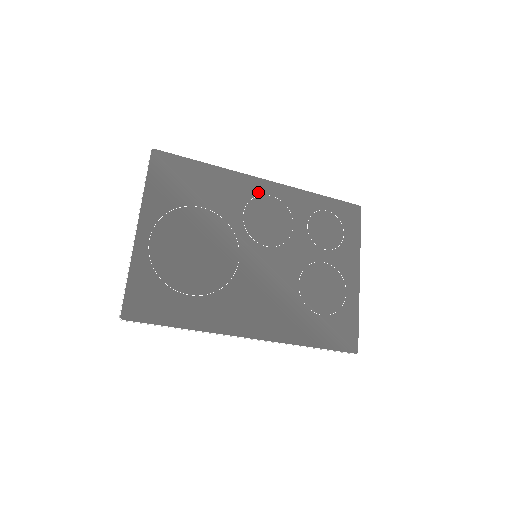
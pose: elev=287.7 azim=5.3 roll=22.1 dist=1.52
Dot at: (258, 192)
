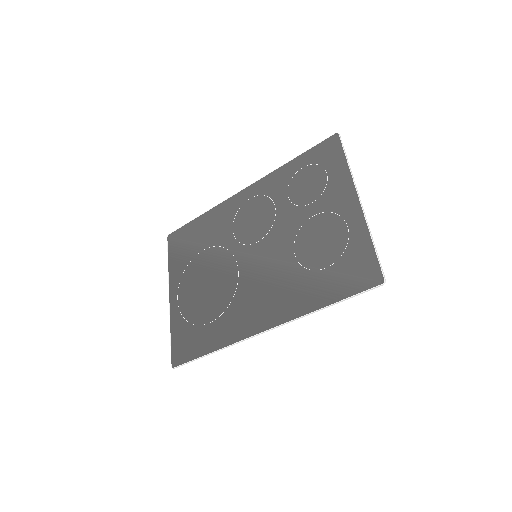
Dot at: (240, 204)
